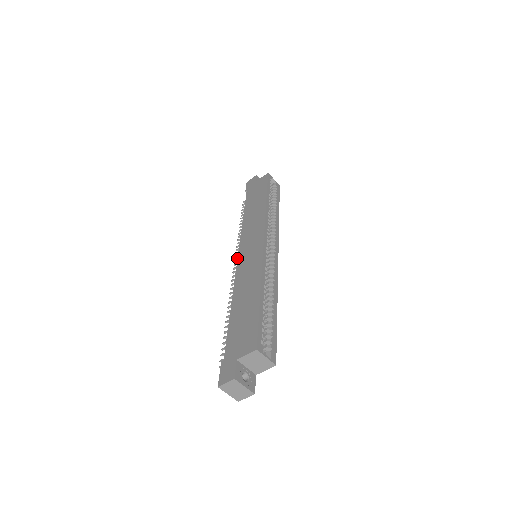
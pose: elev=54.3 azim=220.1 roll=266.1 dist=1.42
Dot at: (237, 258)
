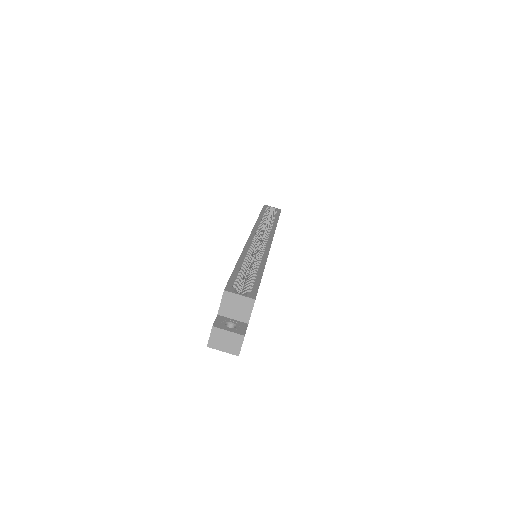
Dot at: occluded
